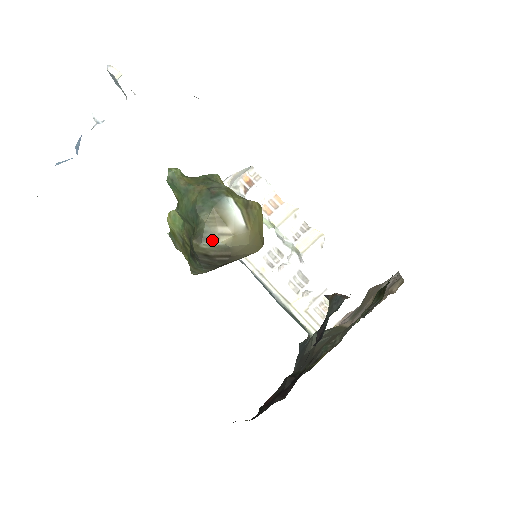
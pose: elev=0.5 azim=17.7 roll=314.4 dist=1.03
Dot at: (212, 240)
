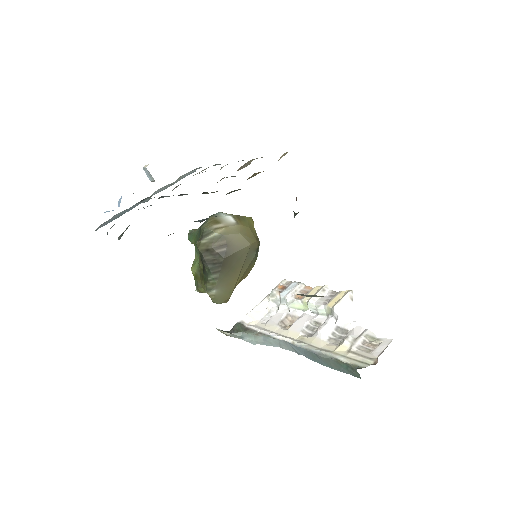
Dot at: (209, 234)
